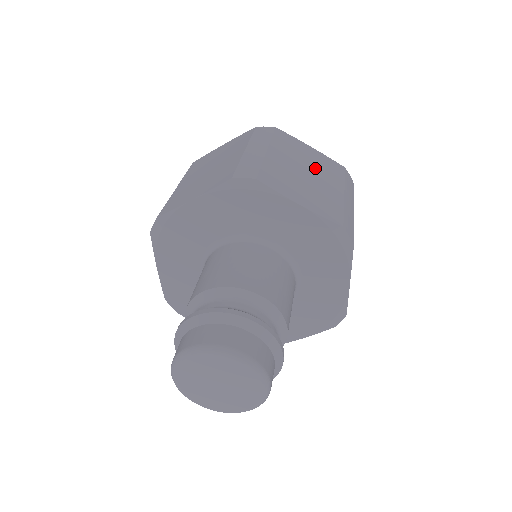
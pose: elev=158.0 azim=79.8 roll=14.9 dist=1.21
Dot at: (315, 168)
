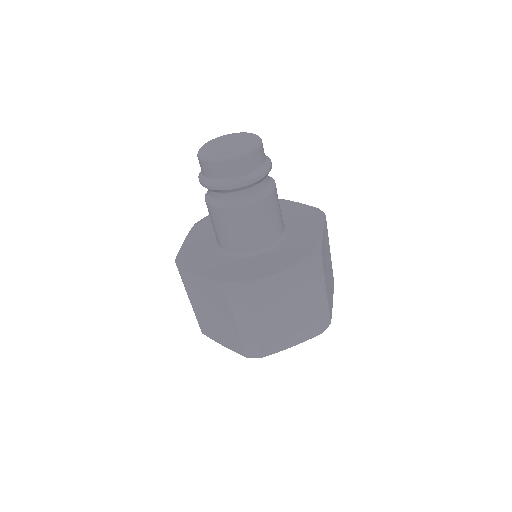
Dot at: occluded
